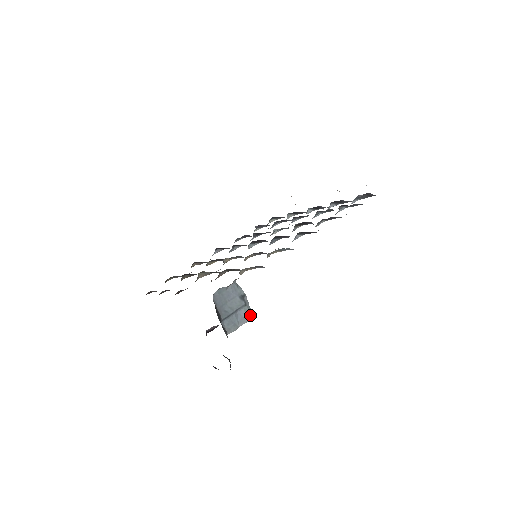
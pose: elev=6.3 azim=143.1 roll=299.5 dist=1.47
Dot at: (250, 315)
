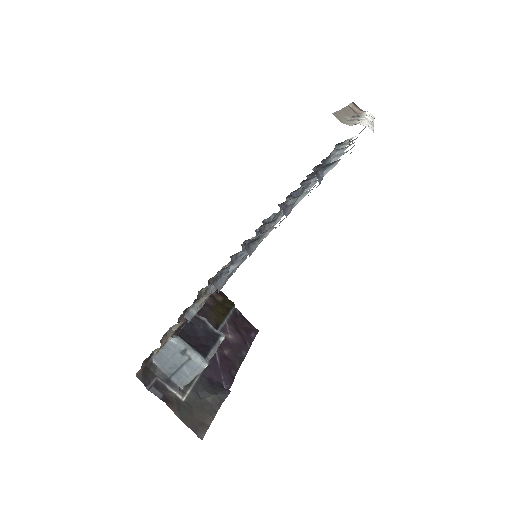
Dot at: (200, 367)
